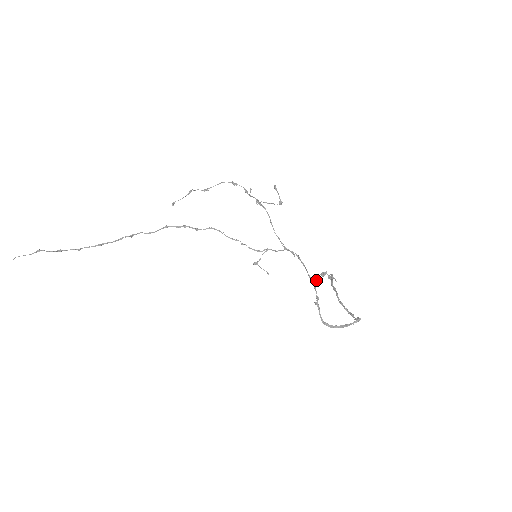
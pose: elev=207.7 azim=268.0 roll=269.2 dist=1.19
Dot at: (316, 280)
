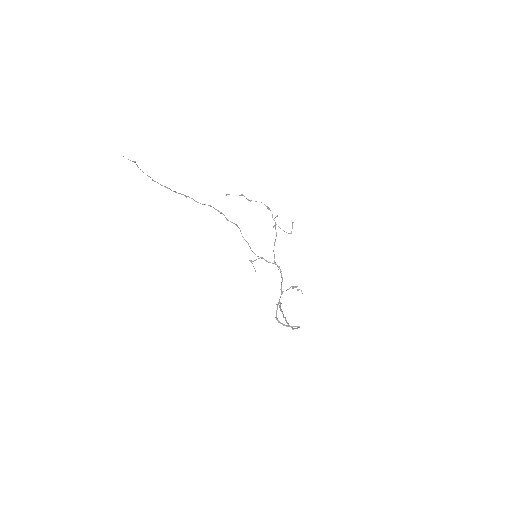
Dot at: occluded
